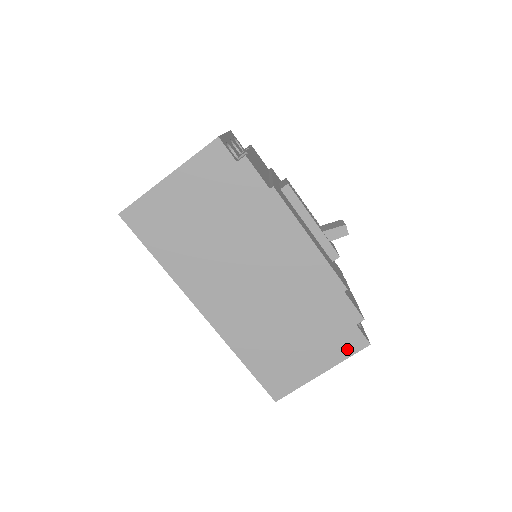
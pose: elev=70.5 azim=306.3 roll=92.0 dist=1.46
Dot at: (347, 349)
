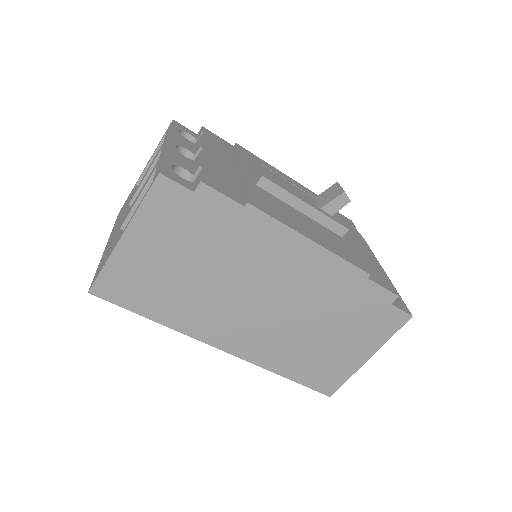
Dot at: (388, 329)
